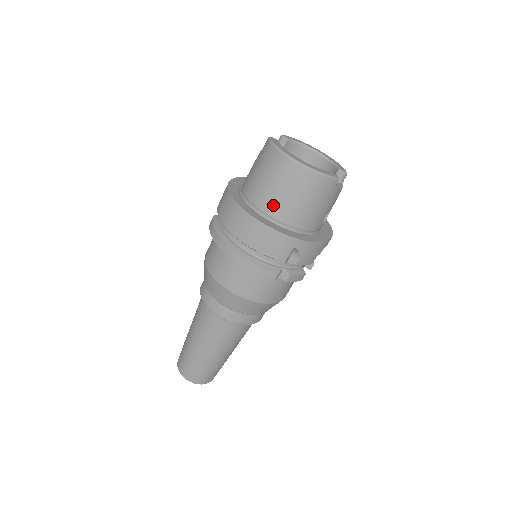
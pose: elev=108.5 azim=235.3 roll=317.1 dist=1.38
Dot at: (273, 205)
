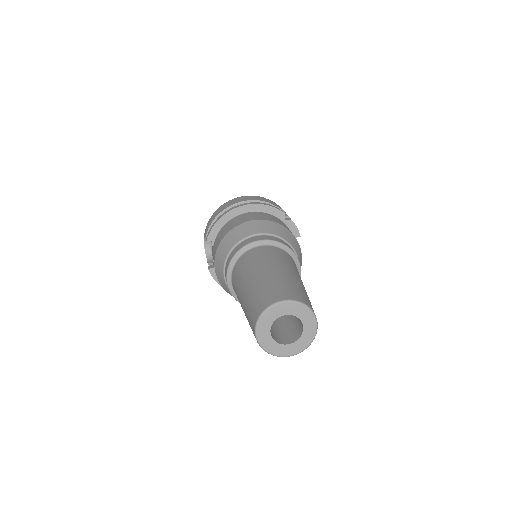
Dot at: occluded
